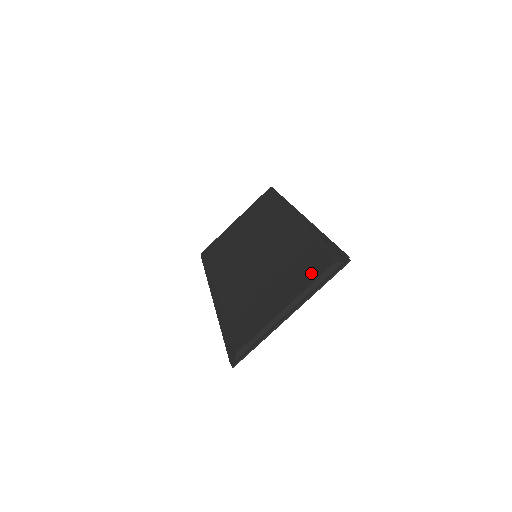
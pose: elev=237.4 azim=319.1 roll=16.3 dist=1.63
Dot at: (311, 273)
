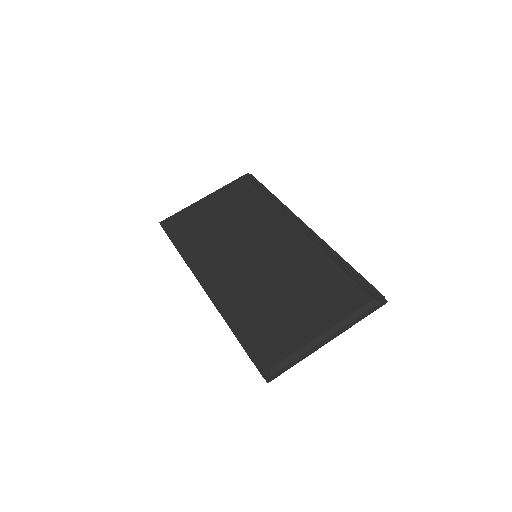
Dot at: (346, 303)
